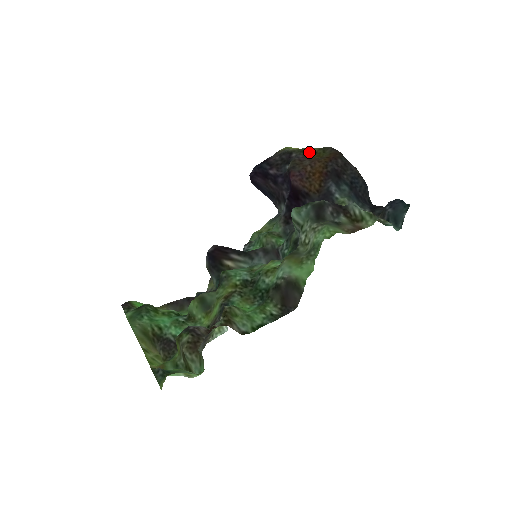
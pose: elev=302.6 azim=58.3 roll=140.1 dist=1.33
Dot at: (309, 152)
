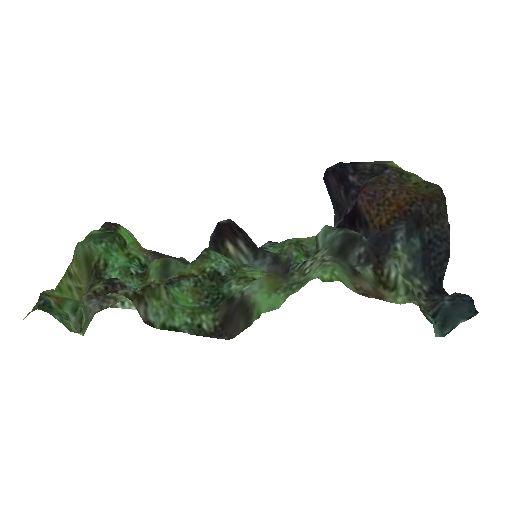
Dot at: (409, 178)
